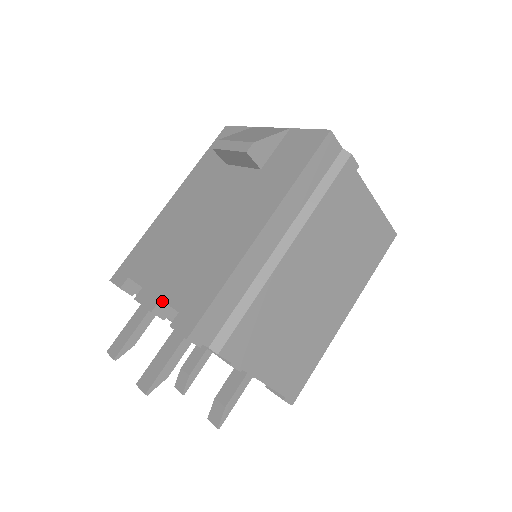
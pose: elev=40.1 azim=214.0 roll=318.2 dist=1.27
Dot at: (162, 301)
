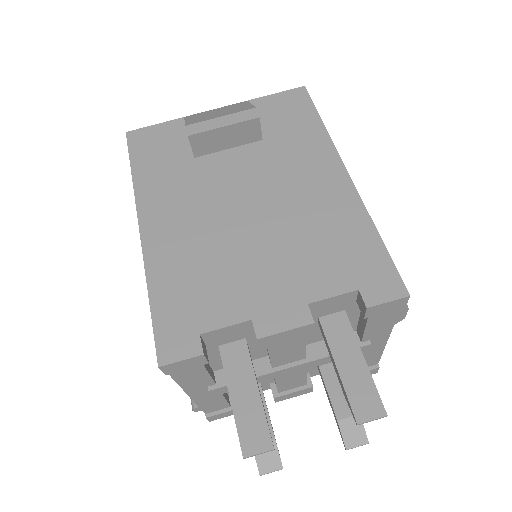
Dot at: (307, 306)
